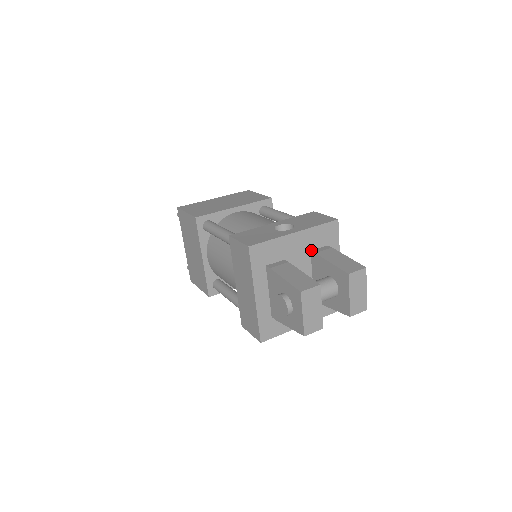
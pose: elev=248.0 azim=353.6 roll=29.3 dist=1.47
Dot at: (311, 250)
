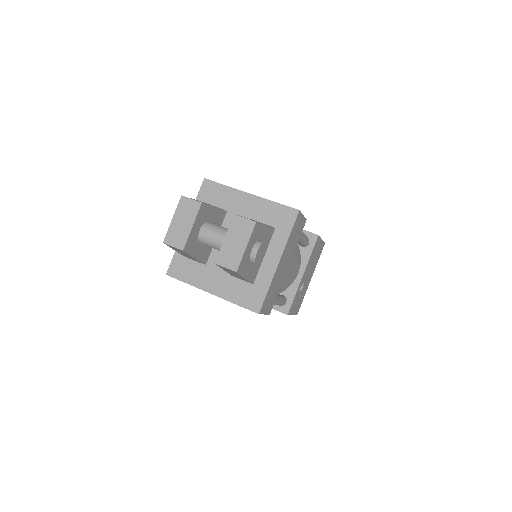
Dot at: (257, 221)
